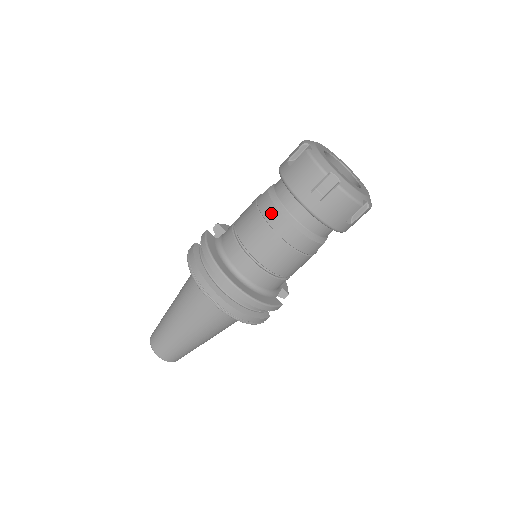
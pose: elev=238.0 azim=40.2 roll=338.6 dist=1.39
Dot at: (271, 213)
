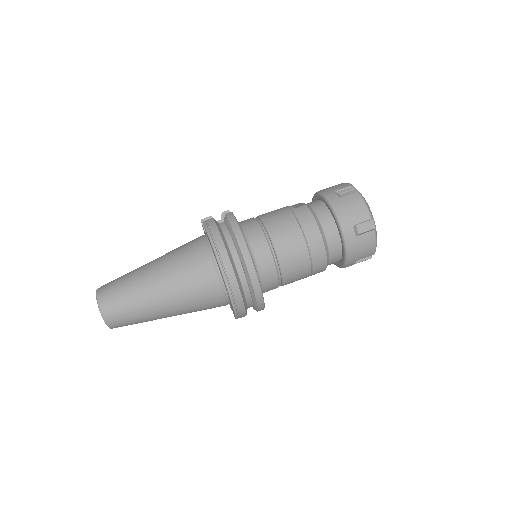
Dot at: (310, 226)
